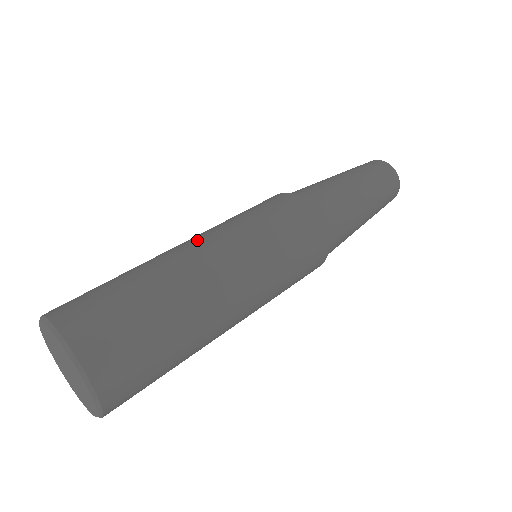
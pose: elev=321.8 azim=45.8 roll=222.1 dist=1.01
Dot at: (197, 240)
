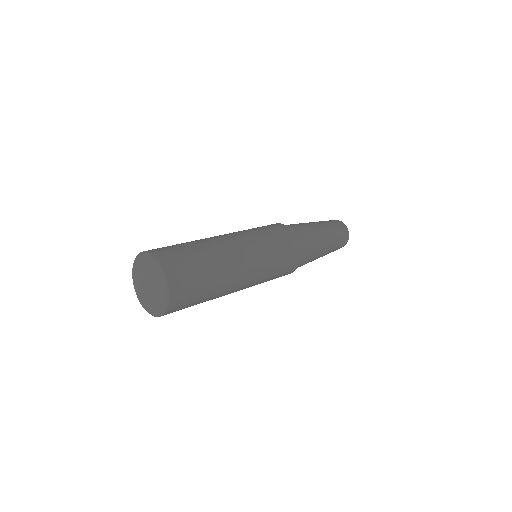
Dot at: (229, 235)
